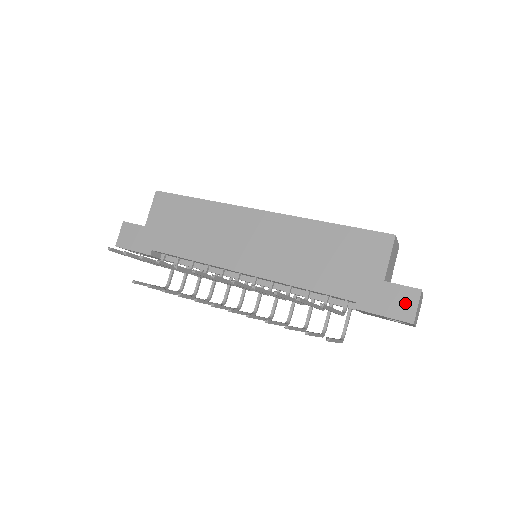
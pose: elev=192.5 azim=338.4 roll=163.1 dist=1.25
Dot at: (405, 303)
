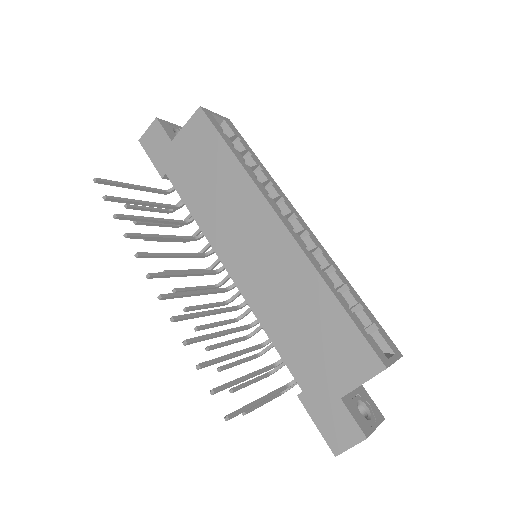
Dot at: (343, 434)
